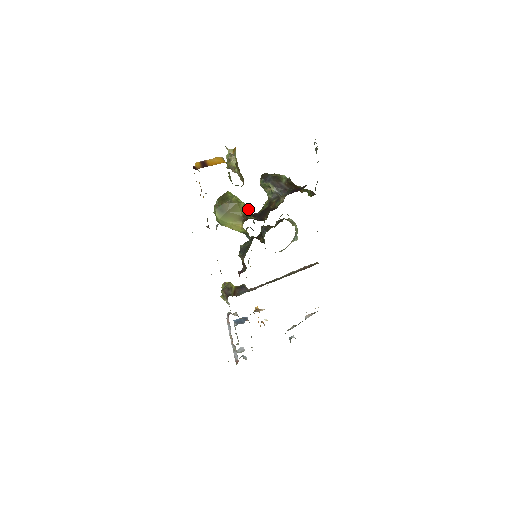
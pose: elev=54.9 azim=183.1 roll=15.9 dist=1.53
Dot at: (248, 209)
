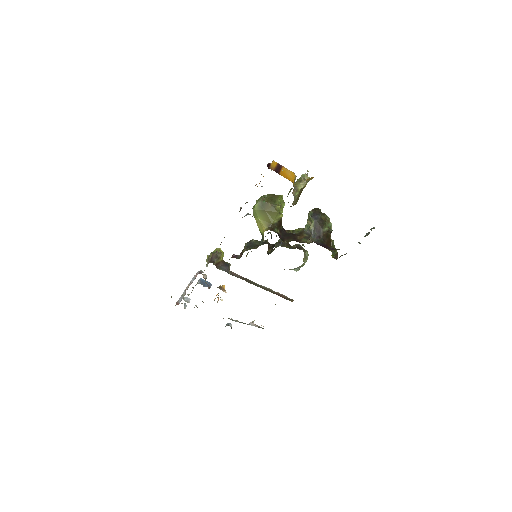
Dot at: occluded
